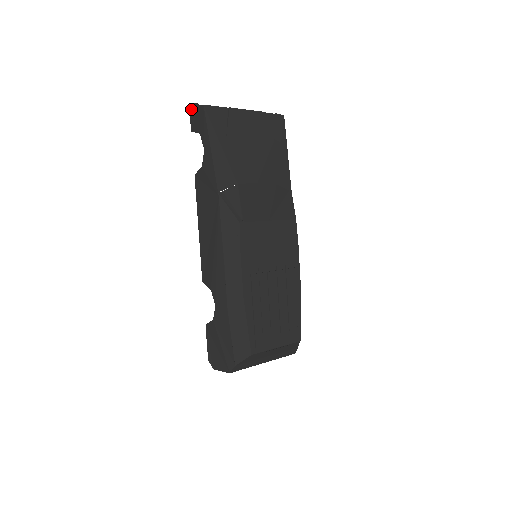
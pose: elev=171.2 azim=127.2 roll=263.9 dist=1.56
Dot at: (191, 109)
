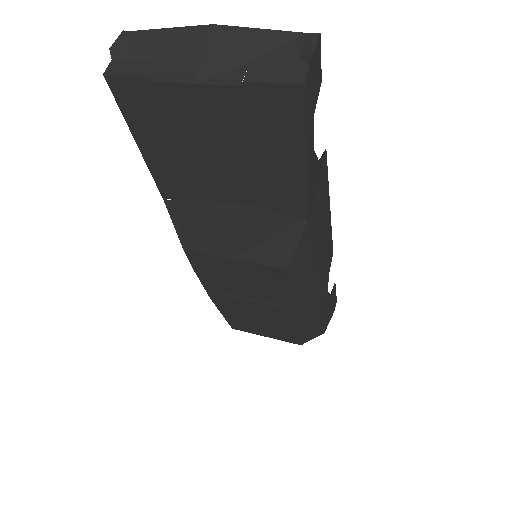
Dot at: occluded
